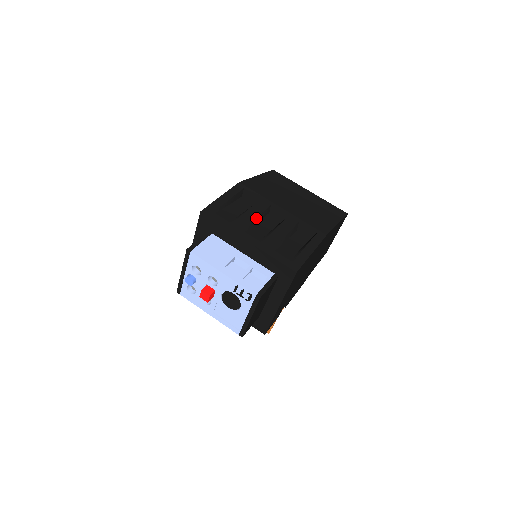
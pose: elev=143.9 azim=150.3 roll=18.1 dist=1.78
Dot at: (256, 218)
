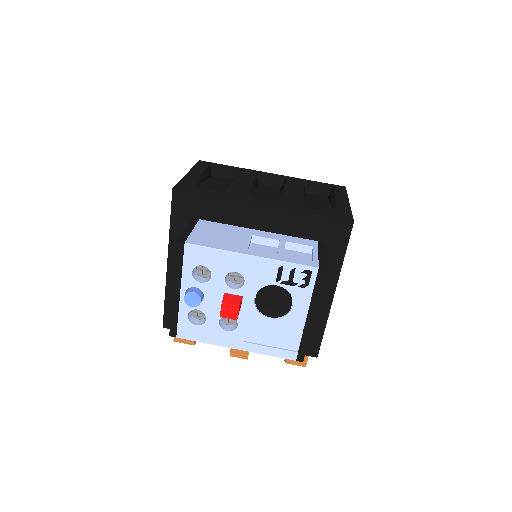
Dot at: (251, 185)
